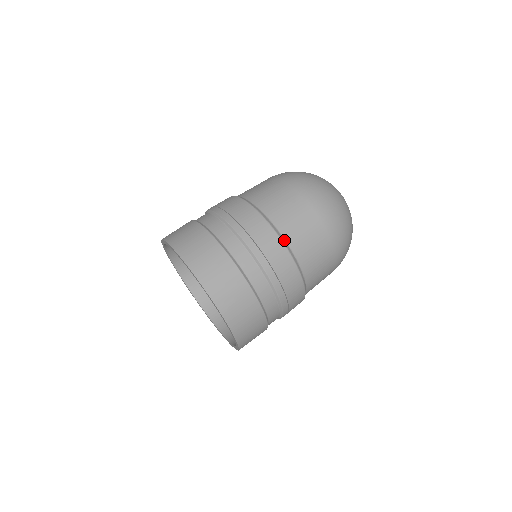
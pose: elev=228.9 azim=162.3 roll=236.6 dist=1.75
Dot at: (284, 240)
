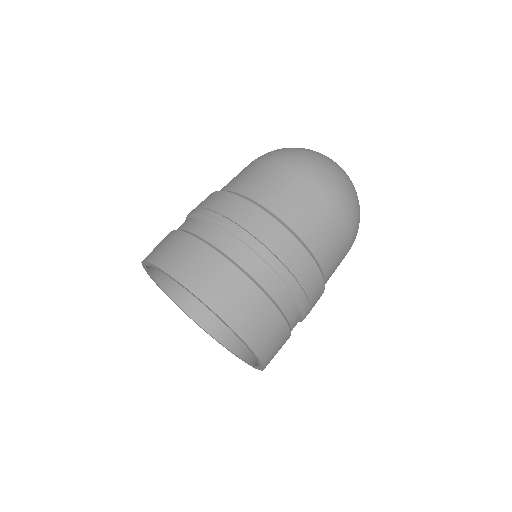
Dot at: (309, 251)
